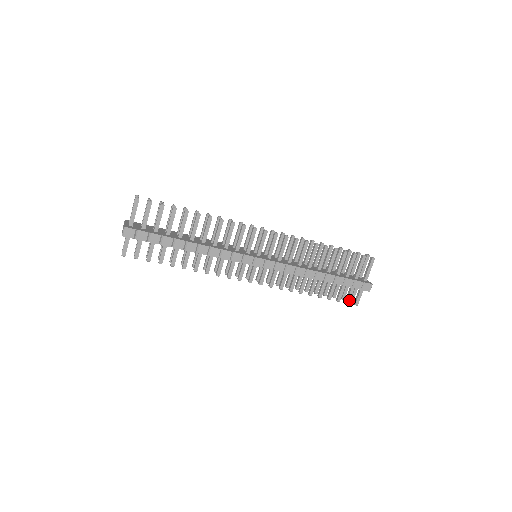
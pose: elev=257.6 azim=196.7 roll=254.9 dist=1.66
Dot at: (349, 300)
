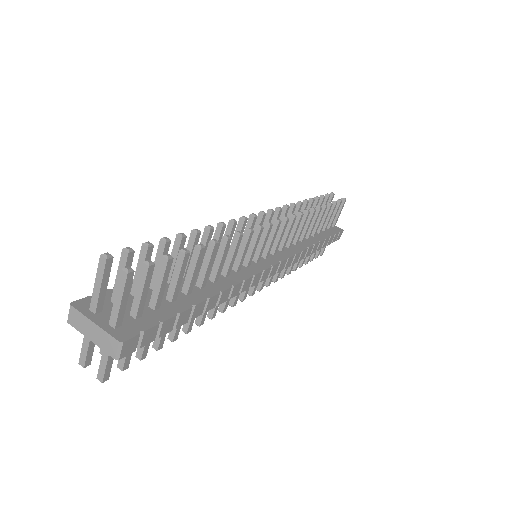
Dot at: occluded
